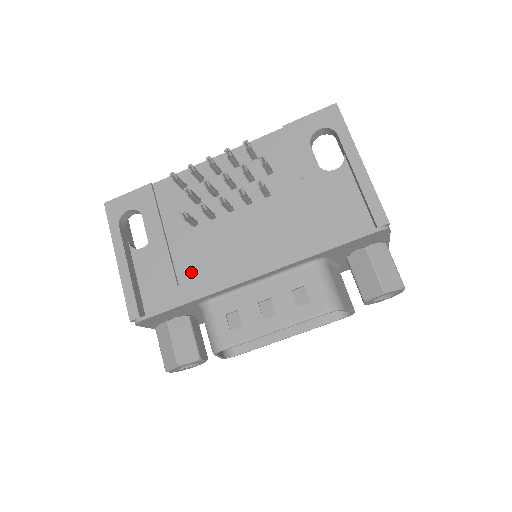
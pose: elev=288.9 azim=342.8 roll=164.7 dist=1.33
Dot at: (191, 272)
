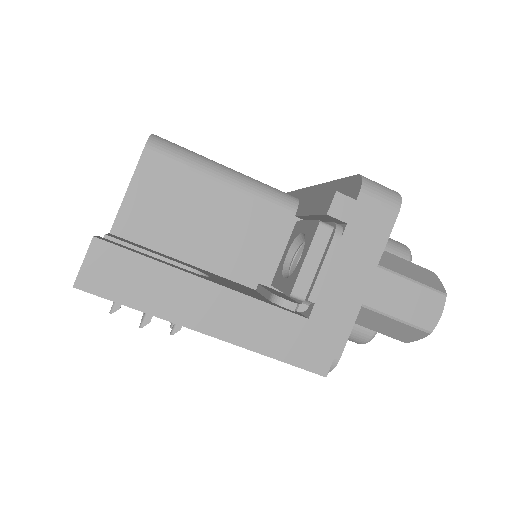
Dot at: occluded
